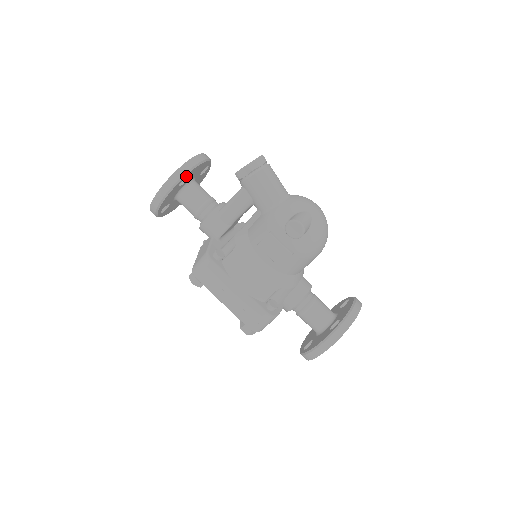
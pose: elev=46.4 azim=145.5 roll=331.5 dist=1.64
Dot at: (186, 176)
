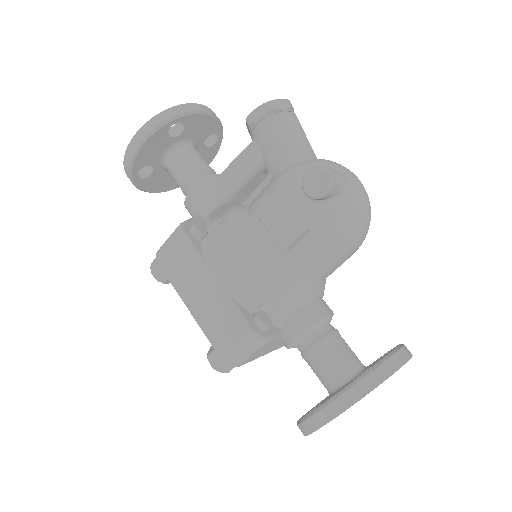
Dot at: (180, 121)
